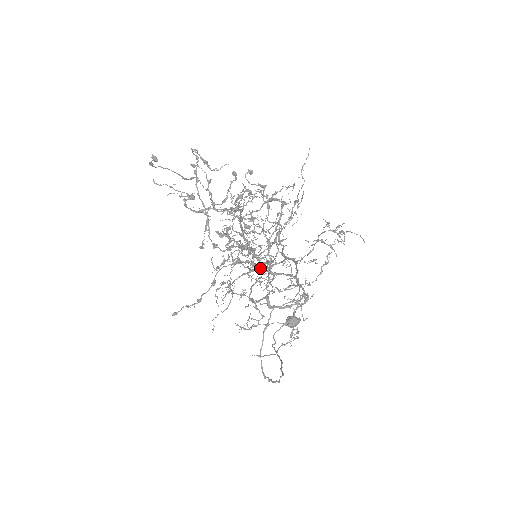
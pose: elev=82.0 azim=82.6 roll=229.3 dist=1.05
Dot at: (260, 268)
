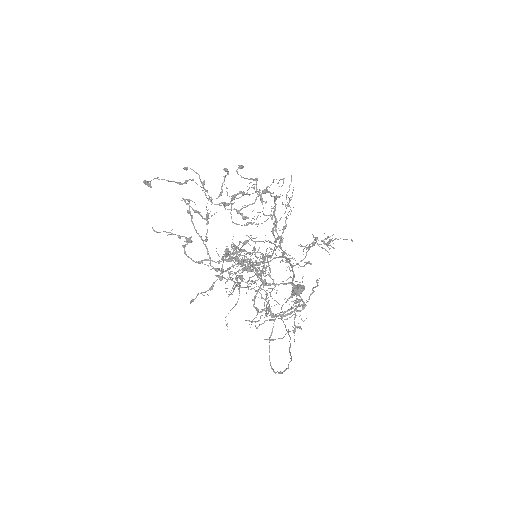
Dot at: (260, 280)
